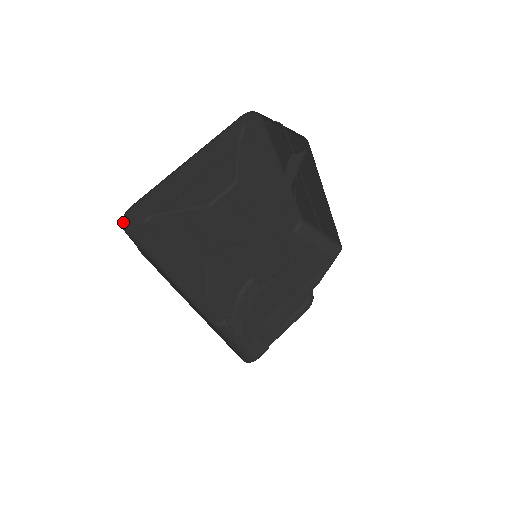
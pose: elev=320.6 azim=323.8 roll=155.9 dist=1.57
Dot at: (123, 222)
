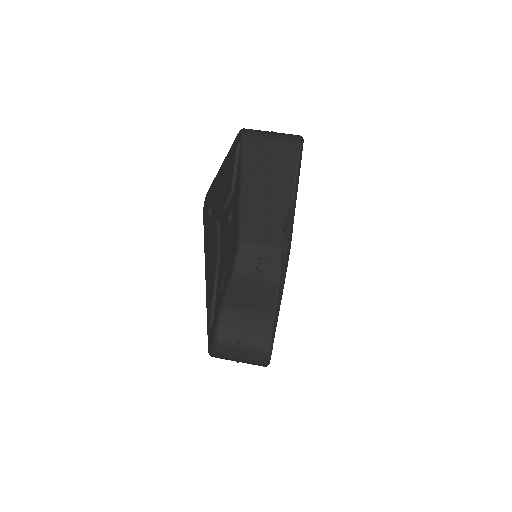
Dot at: (203, 207)
